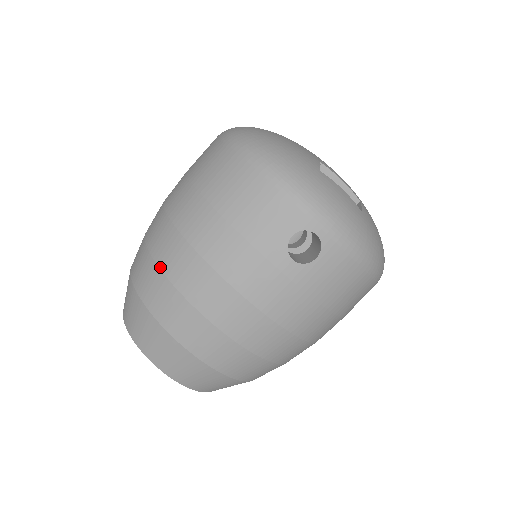
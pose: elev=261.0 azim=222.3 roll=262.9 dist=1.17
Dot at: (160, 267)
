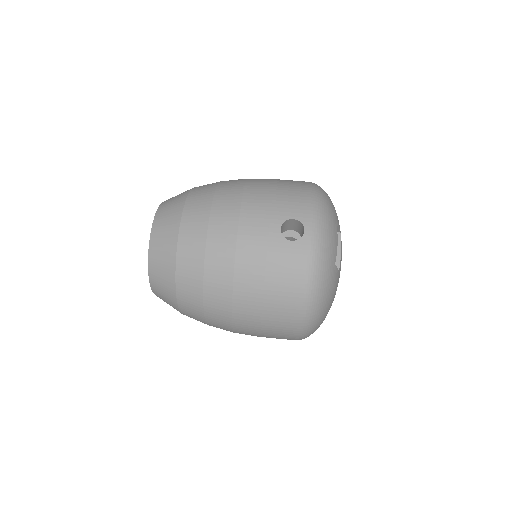
Dot at: (219, 184)
